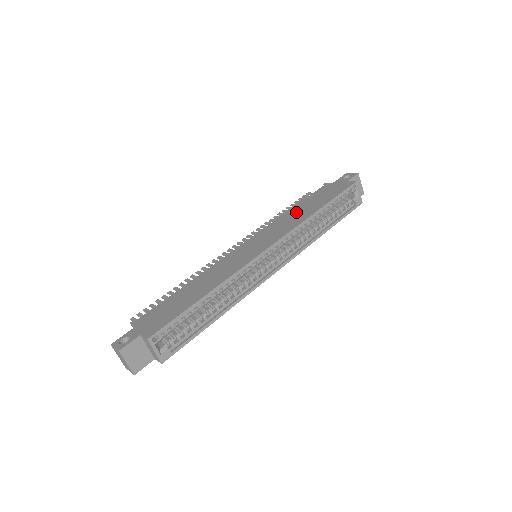
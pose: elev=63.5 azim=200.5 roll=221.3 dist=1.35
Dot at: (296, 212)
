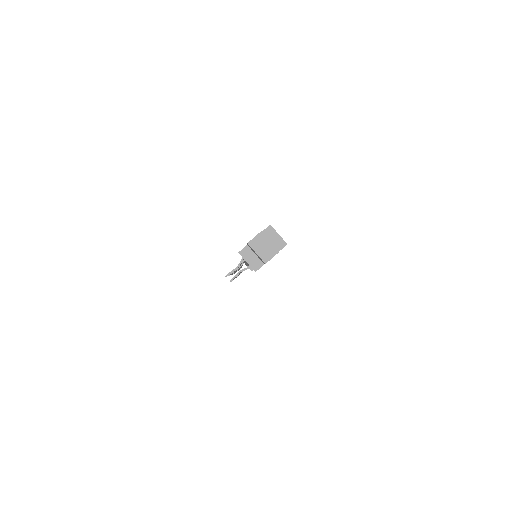
Dot at: occluded
